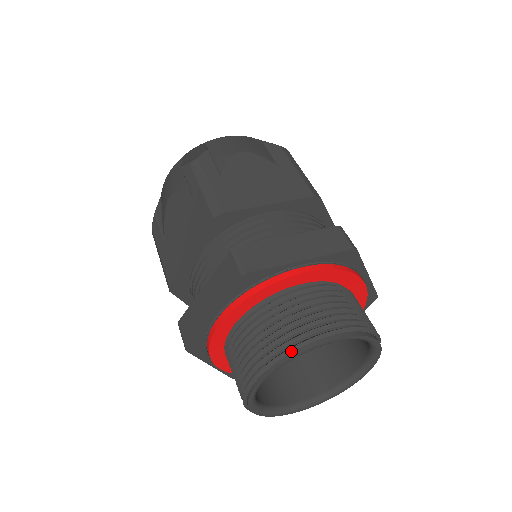
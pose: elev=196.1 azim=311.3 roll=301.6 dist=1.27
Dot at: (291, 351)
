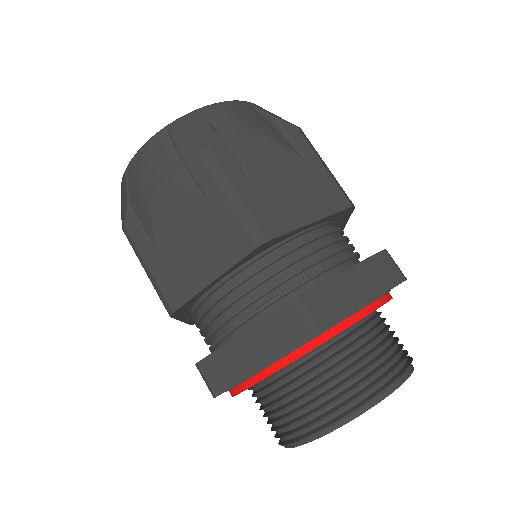
Dot at: (361, 407)
